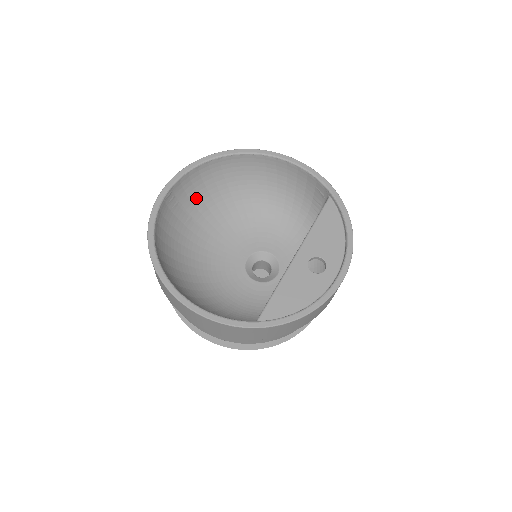
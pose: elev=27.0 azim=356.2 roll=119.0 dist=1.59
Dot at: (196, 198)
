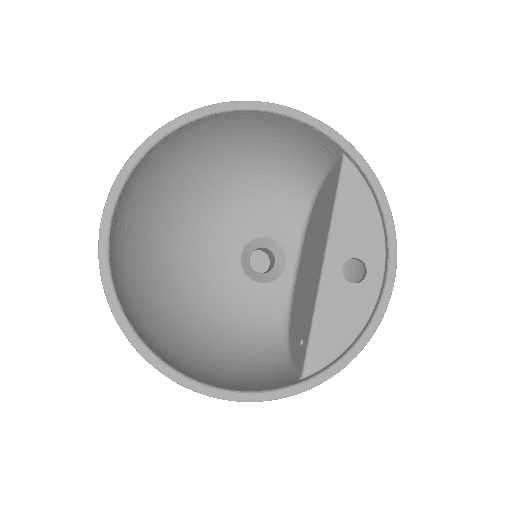
Dot at: (148, 202)
